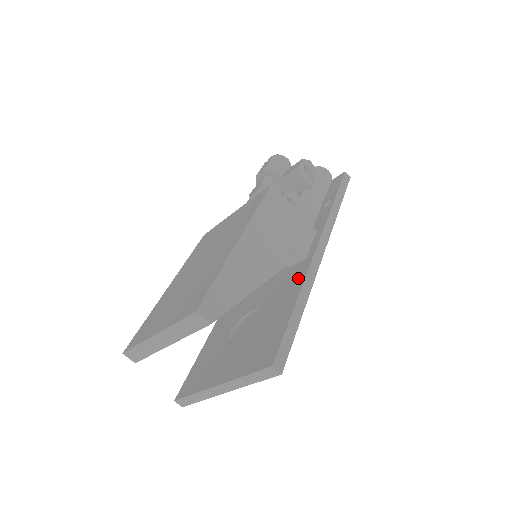
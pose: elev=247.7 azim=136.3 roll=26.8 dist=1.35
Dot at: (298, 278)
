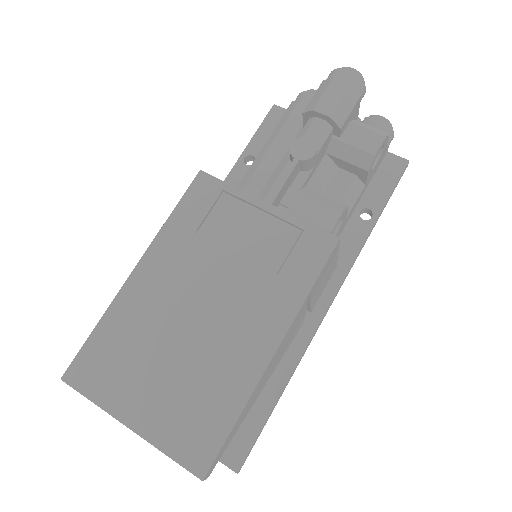
Dot at: (293, 344)
